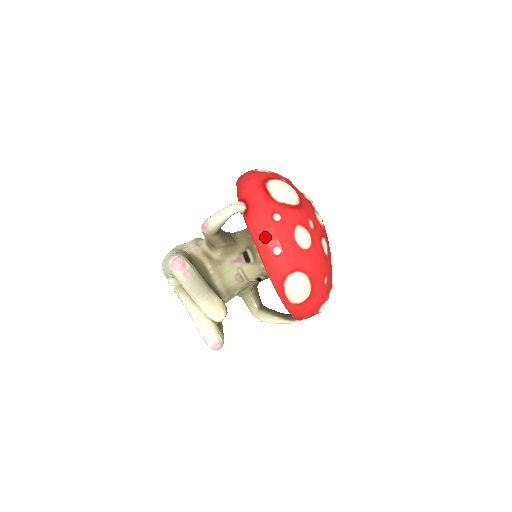
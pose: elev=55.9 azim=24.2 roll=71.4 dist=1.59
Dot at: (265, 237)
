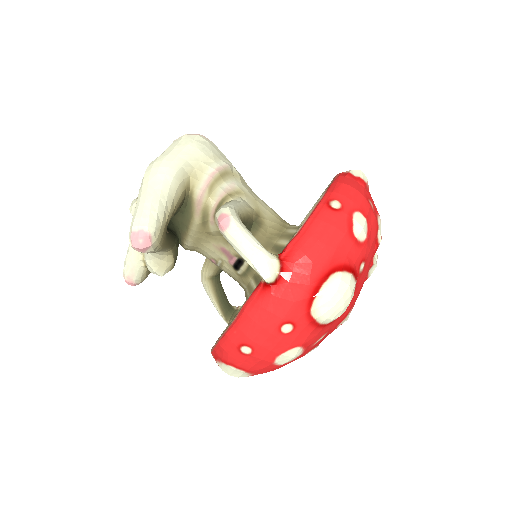
Dot at: (251, 331)
